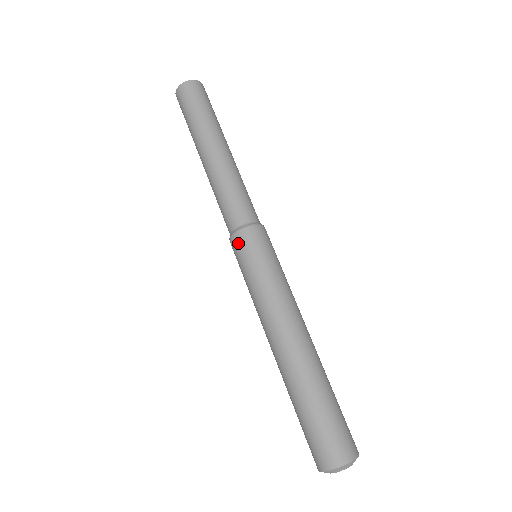
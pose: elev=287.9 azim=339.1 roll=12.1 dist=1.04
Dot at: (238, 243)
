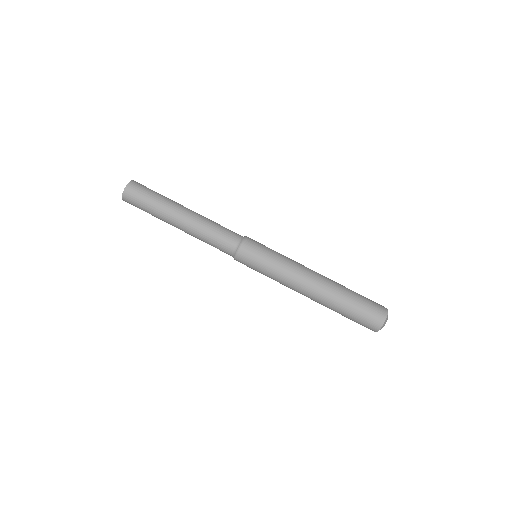
Dot at: (241, 262)
